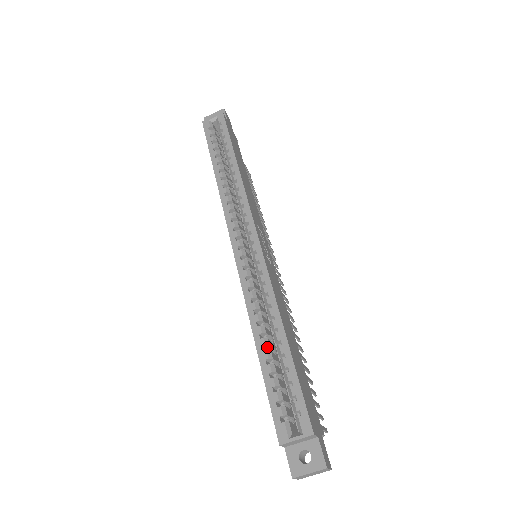
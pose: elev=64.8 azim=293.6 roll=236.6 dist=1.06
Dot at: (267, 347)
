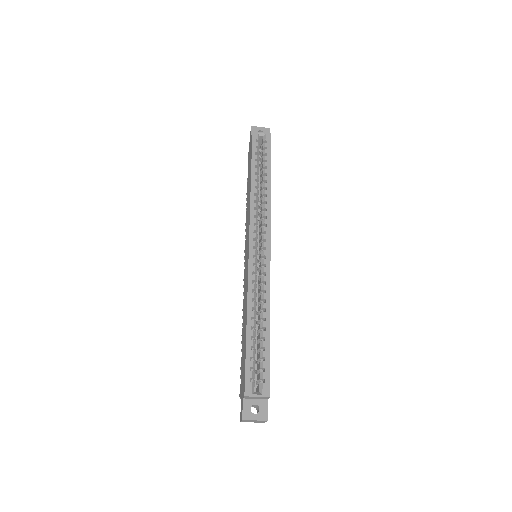
Dot at: (253, 328)
